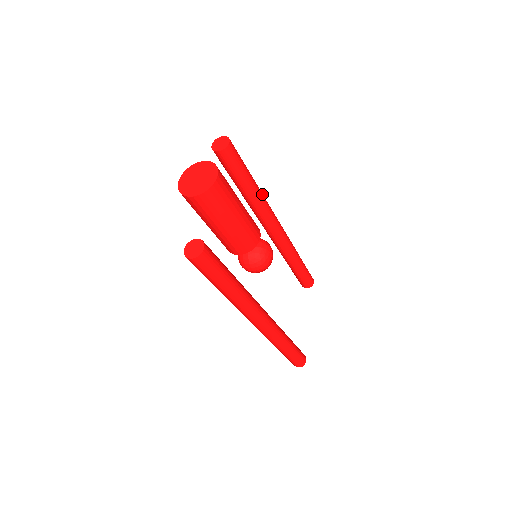
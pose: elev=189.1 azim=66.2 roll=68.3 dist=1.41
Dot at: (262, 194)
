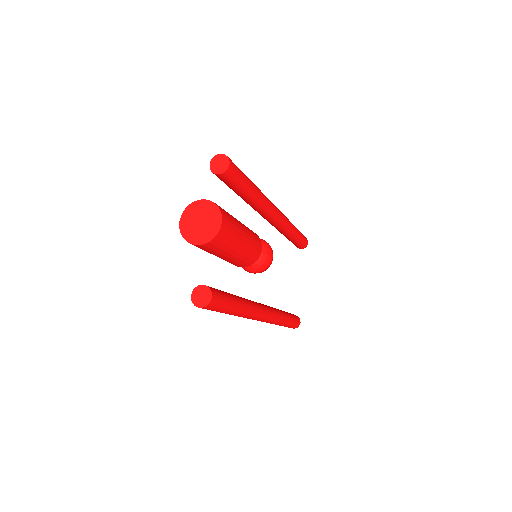
Dot at: (261, 193)
